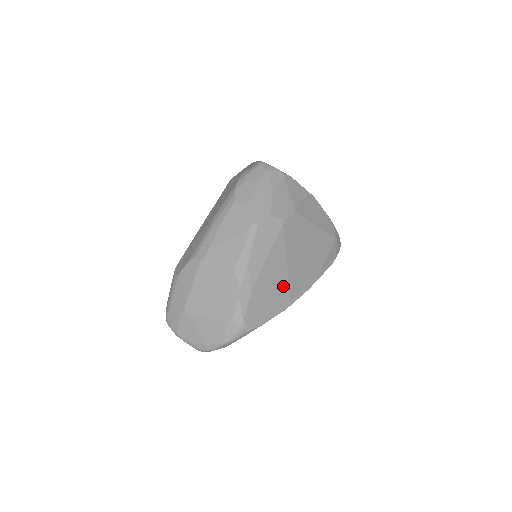
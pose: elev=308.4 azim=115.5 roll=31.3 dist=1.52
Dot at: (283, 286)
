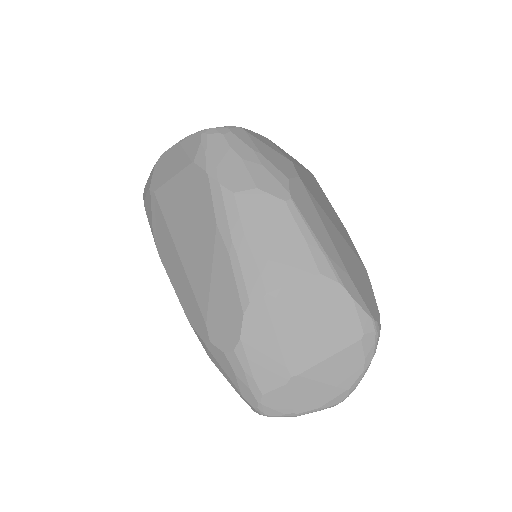
Dot at: (351, 252)
